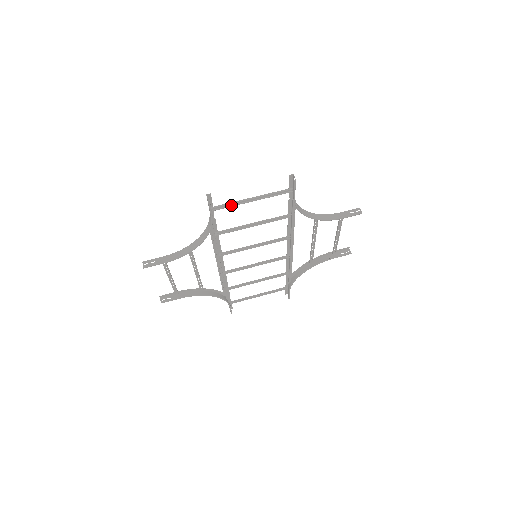
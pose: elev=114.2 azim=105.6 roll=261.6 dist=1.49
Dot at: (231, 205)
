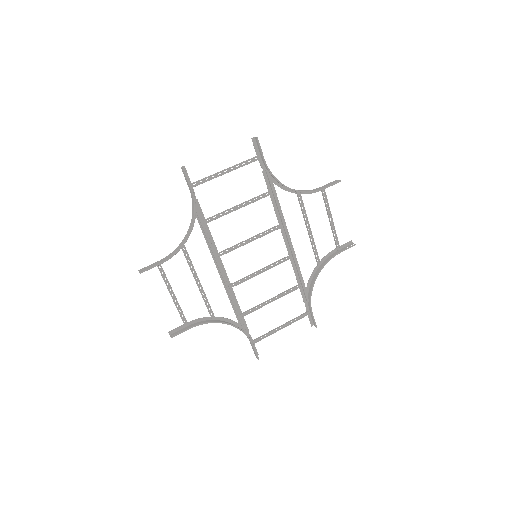
Dot at: (208, 180)
